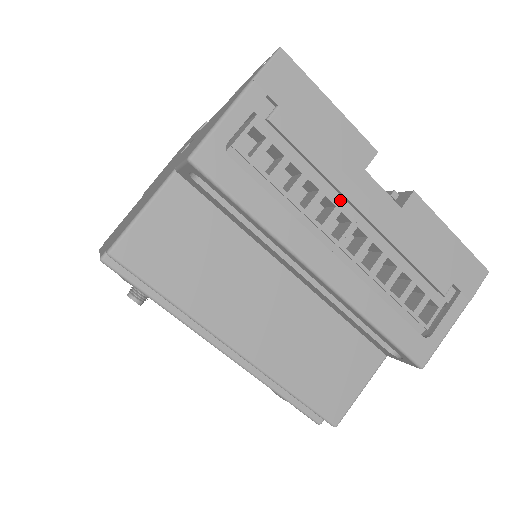
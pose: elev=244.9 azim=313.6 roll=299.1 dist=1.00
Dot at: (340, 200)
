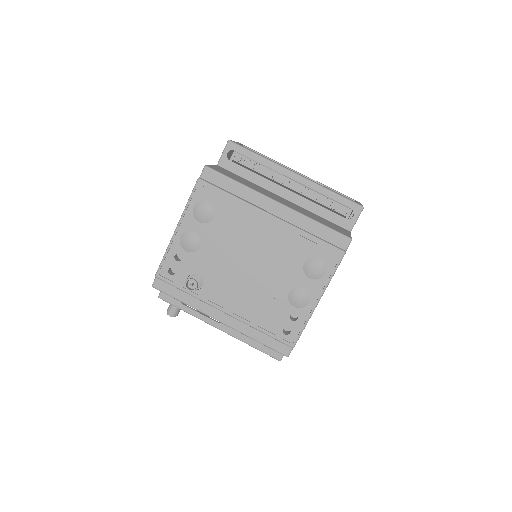
Dot at: occluded
